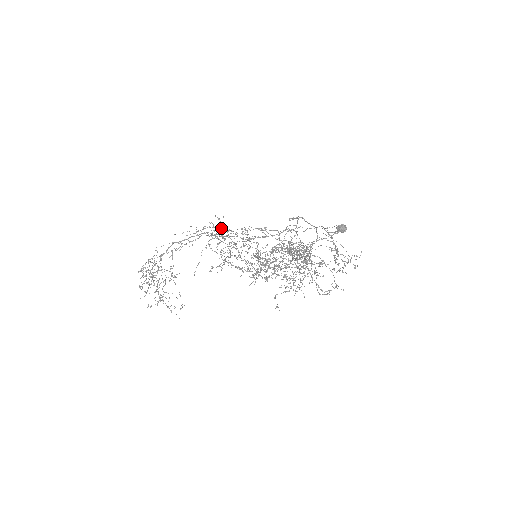
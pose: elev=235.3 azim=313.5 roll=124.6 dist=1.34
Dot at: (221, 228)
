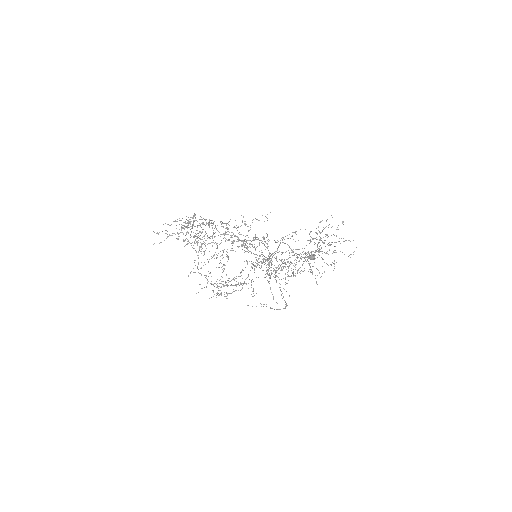
Dot at: (245, 224)
